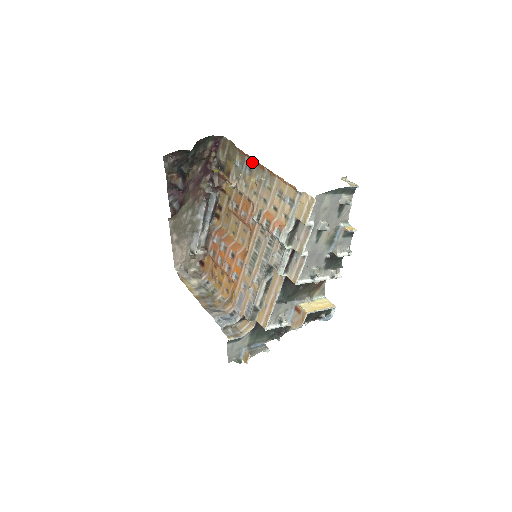
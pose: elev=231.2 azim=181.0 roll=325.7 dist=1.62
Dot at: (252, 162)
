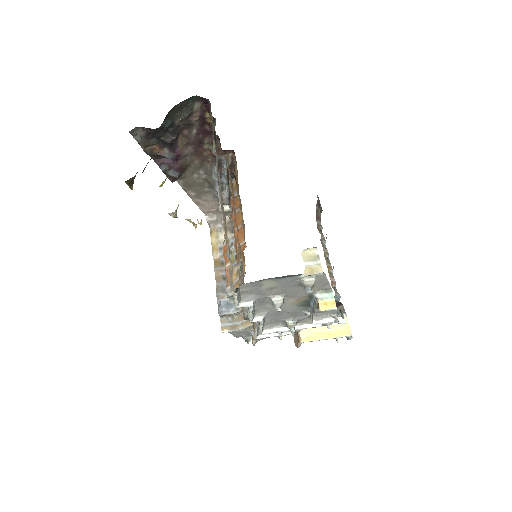
Dot at: occluded
